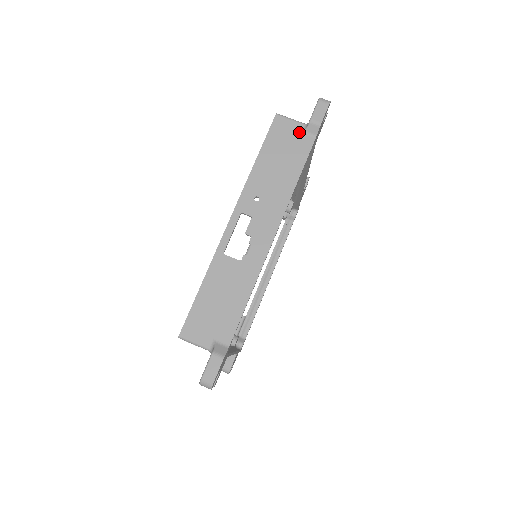
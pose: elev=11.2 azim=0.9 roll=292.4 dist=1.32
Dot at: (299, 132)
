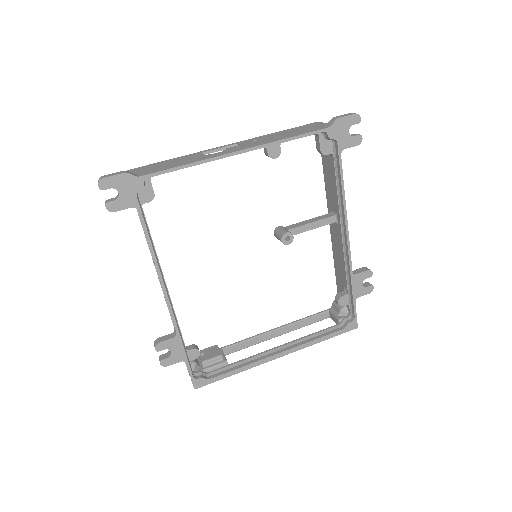
Dot at: (322, 126)
